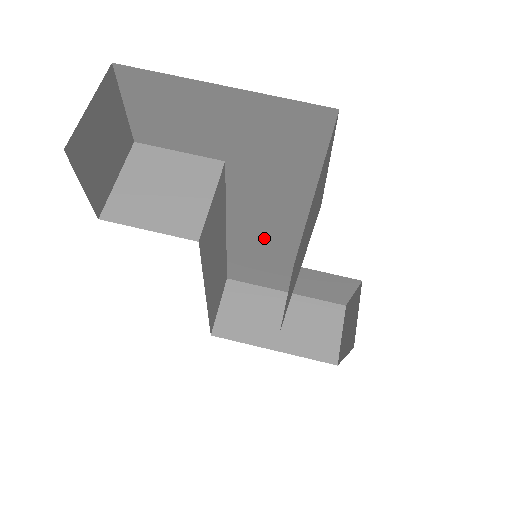
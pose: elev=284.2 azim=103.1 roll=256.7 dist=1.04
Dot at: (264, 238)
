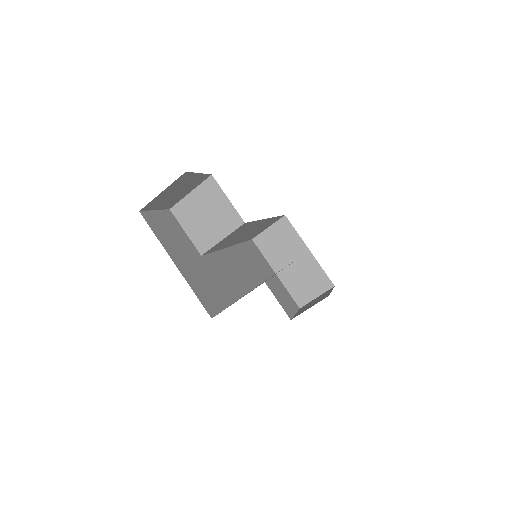
Dot at: occluded
